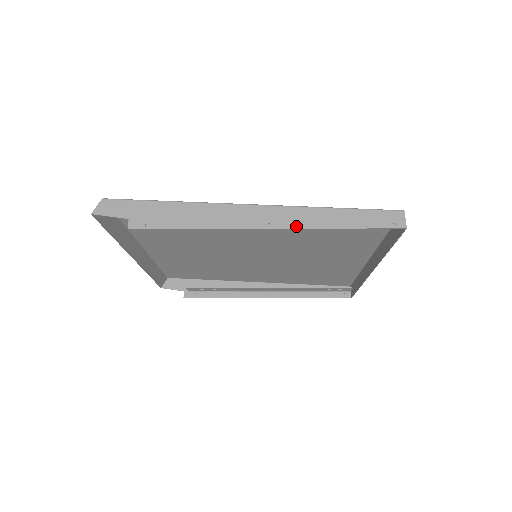
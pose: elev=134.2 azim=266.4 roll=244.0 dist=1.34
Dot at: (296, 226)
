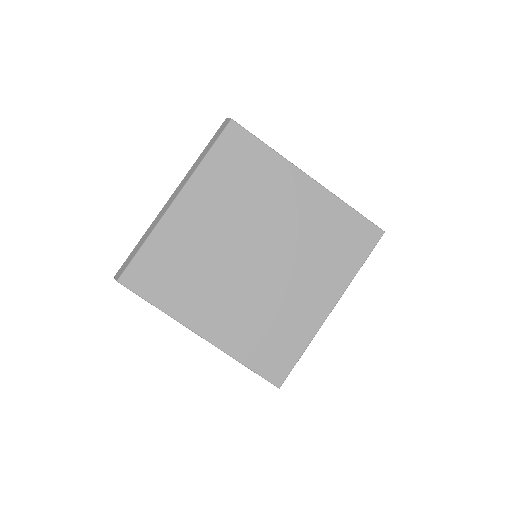
Dot at: occluded
